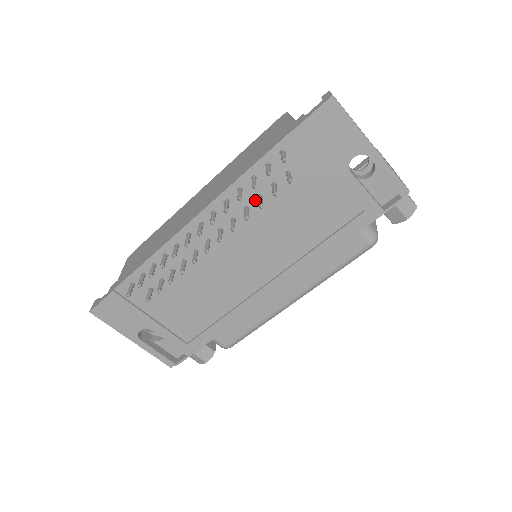
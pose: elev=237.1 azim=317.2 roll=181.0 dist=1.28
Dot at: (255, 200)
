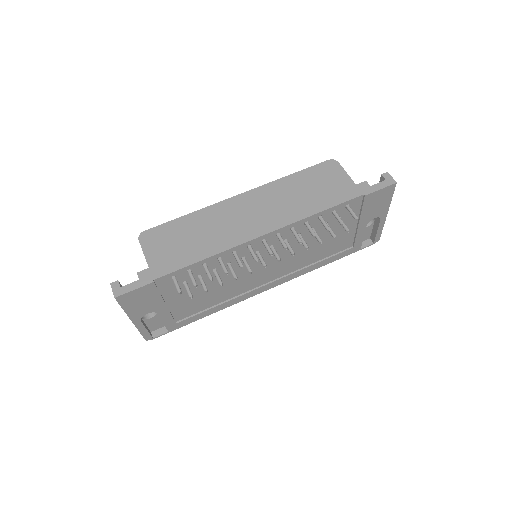
Dot at: (308, 231)
